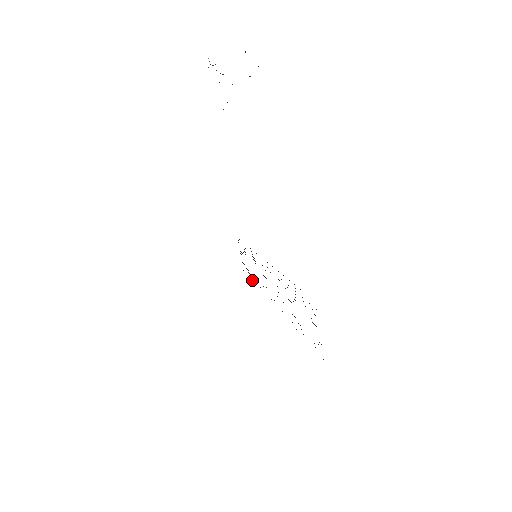
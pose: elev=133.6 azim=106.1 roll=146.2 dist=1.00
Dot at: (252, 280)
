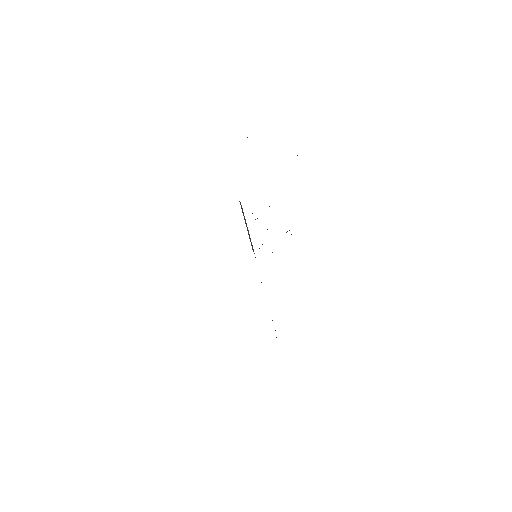
Dot at: occluded
